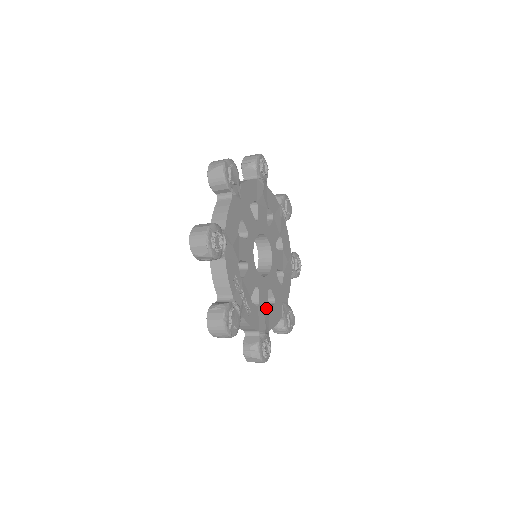
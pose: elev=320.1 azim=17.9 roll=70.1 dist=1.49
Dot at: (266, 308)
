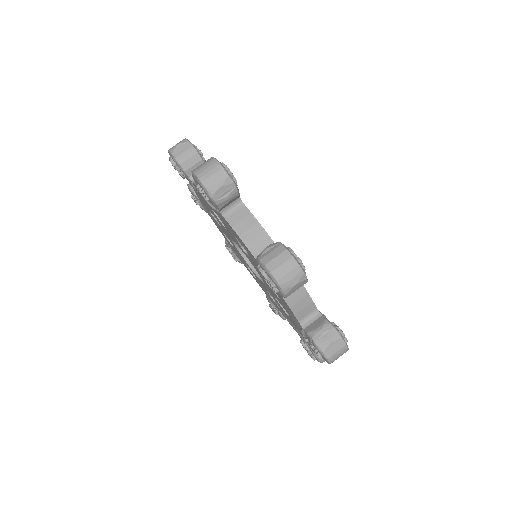
Dot at: occluded
